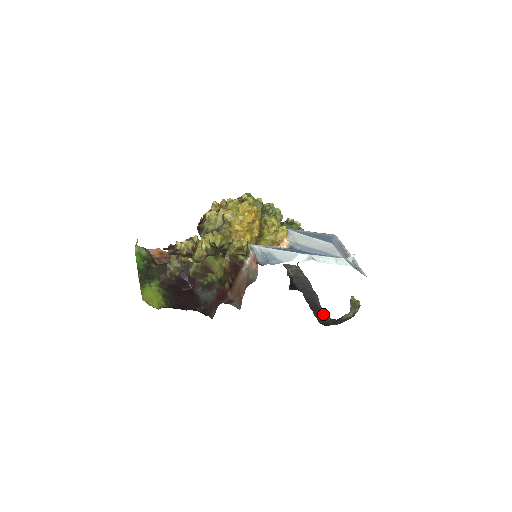
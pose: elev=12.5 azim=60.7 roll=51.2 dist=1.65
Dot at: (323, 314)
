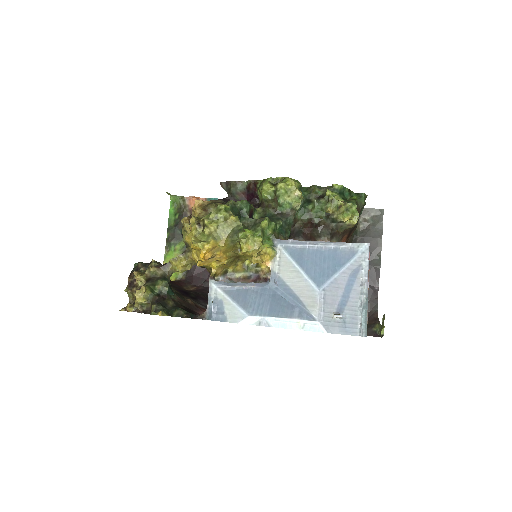
Dot at: (372, 299)
